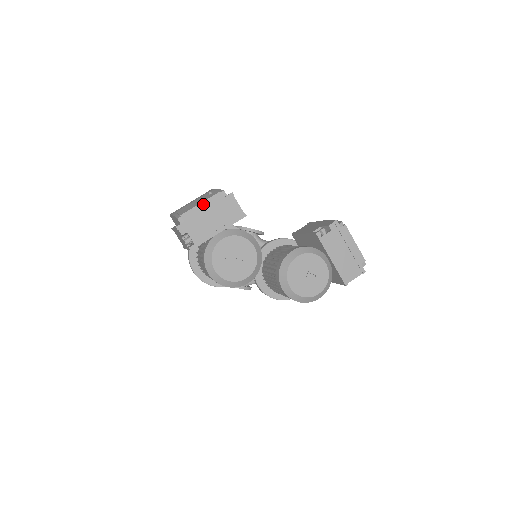
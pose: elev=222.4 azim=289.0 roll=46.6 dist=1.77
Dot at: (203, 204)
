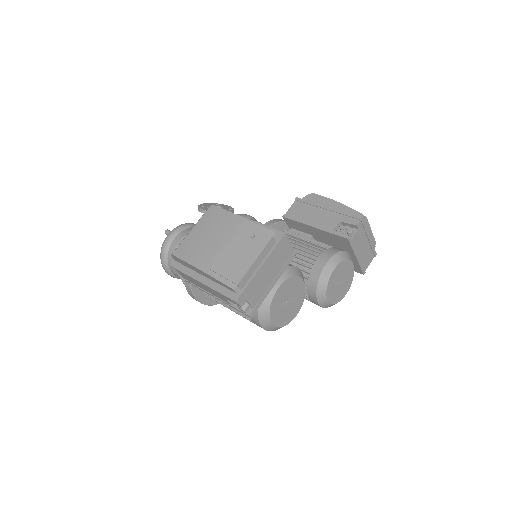
Dot at: (258, 260)
